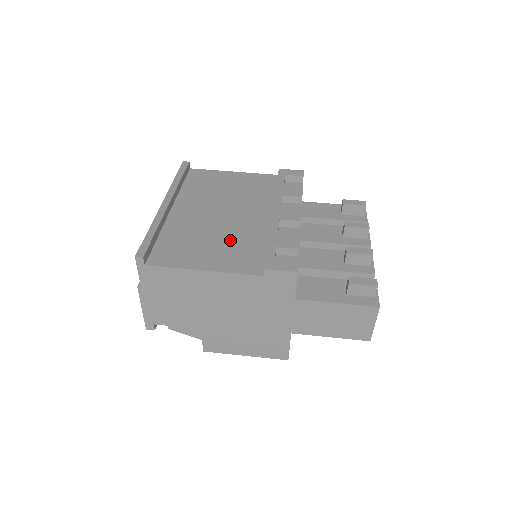
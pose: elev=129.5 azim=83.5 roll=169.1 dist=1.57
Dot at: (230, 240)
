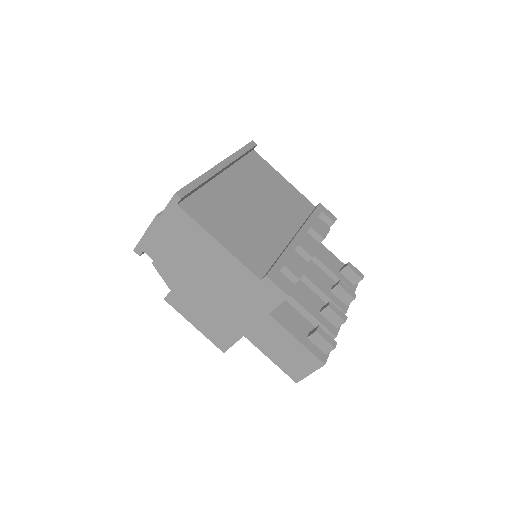
Dot at: (252, 233)
